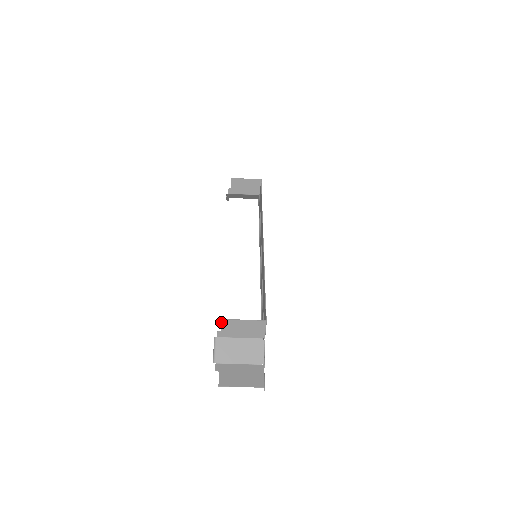
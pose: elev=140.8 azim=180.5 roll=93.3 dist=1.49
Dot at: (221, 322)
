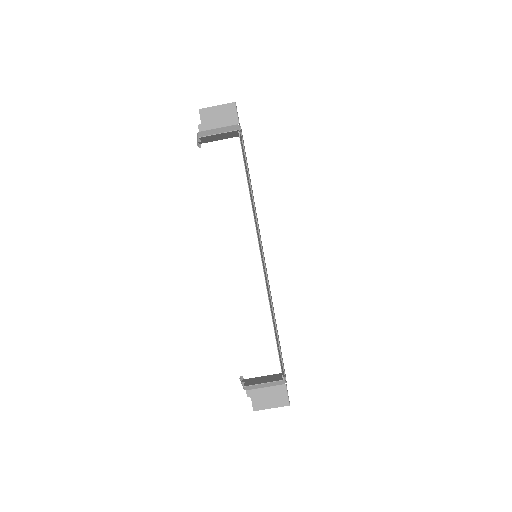
Dot at: (244, 385)
